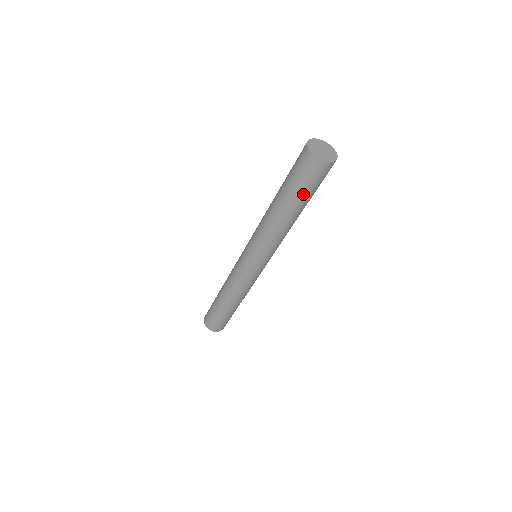
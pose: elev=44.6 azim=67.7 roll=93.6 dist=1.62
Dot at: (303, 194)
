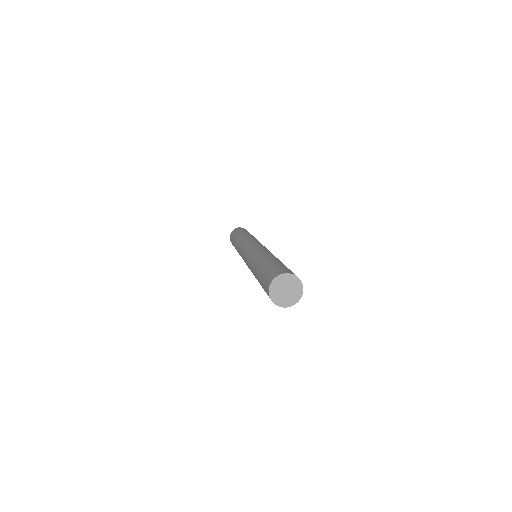
Dot at: occluded
